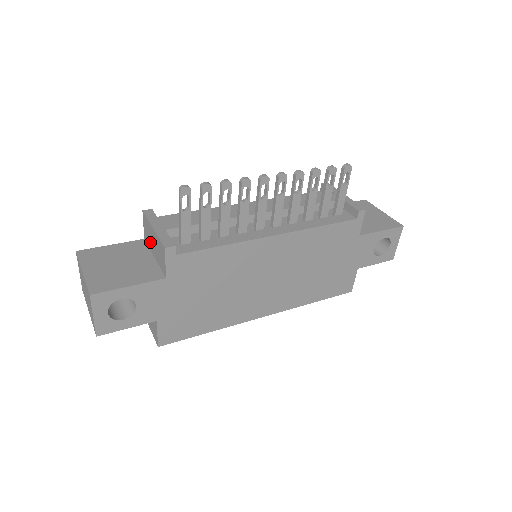
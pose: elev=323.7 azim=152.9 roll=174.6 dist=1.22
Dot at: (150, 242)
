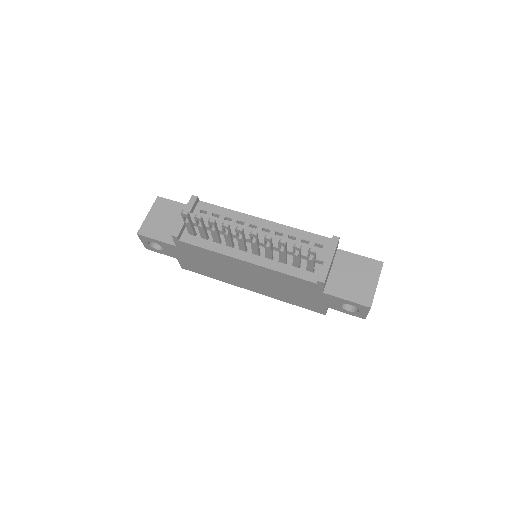
Dot at: occluded
